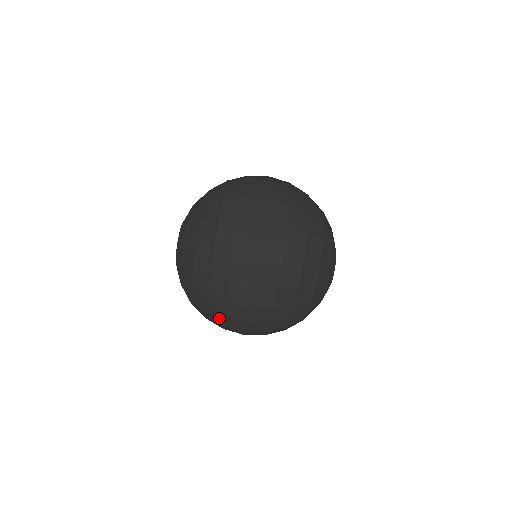
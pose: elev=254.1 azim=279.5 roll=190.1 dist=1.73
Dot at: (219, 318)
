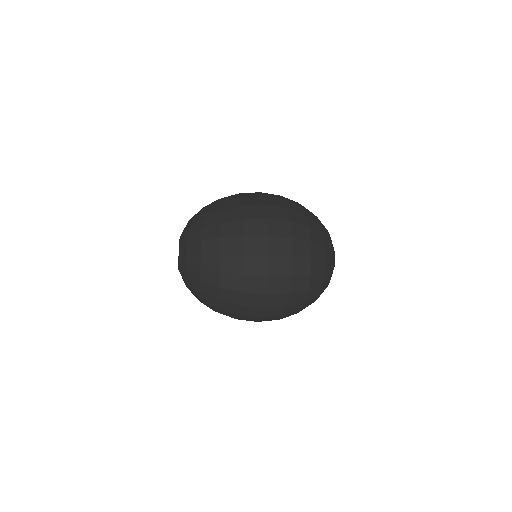
Dot at: occluded
